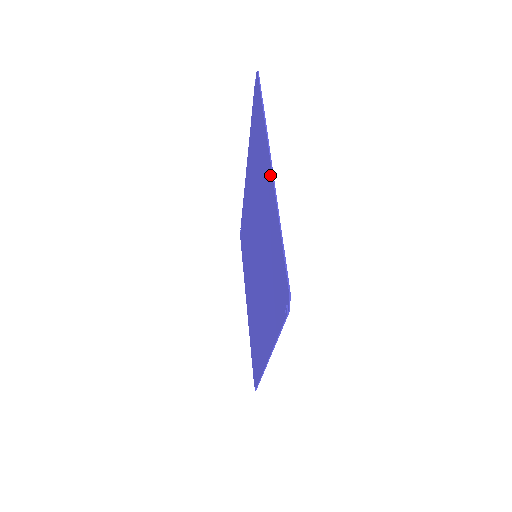
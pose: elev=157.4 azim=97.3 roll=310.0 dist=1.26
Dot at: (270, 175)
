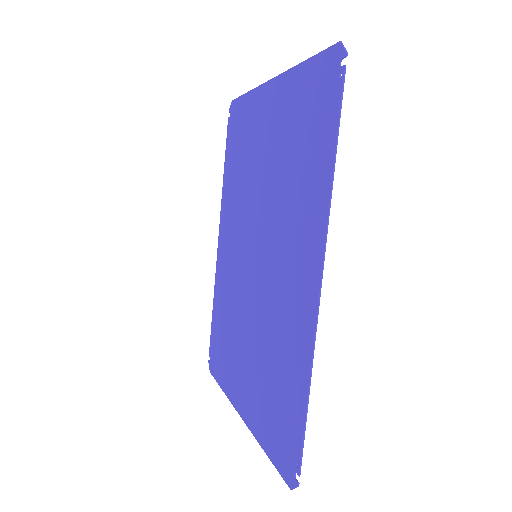
Dot at: (272, 87)
